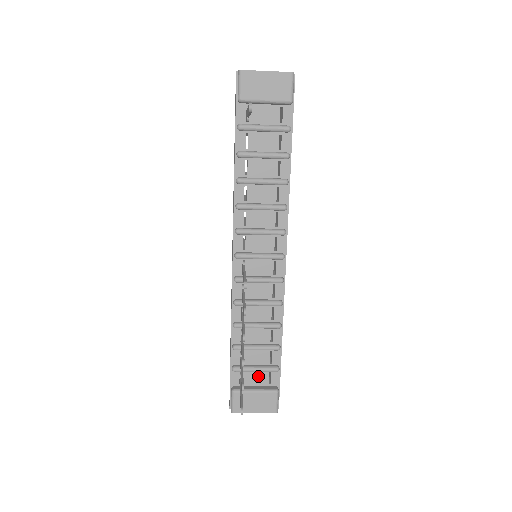
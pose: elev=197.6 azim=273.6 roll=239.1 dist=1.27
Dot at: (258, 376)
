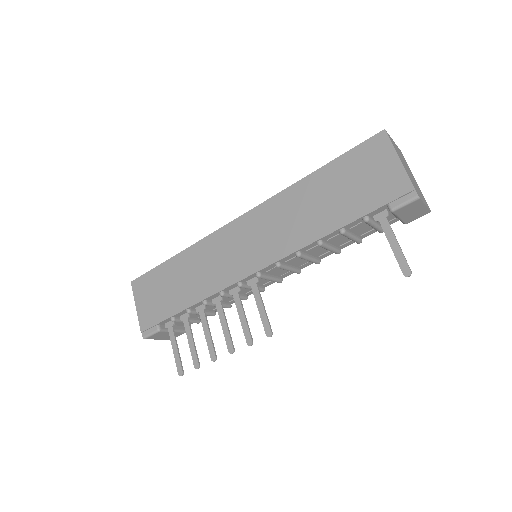
Dot at: (182, 322)
